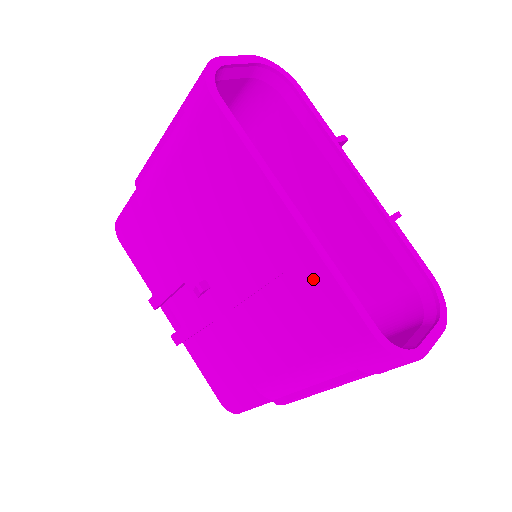
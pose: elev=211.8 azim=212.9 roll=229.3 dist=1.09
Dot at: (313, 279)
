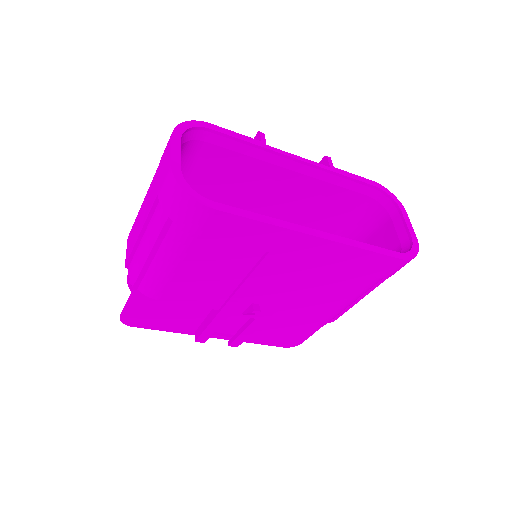
Dot at: (348, 258)
